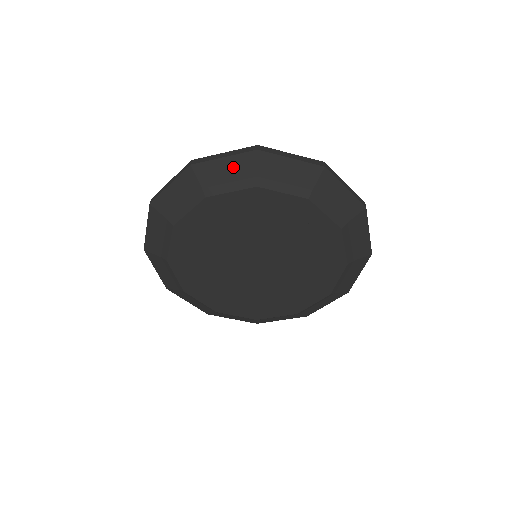
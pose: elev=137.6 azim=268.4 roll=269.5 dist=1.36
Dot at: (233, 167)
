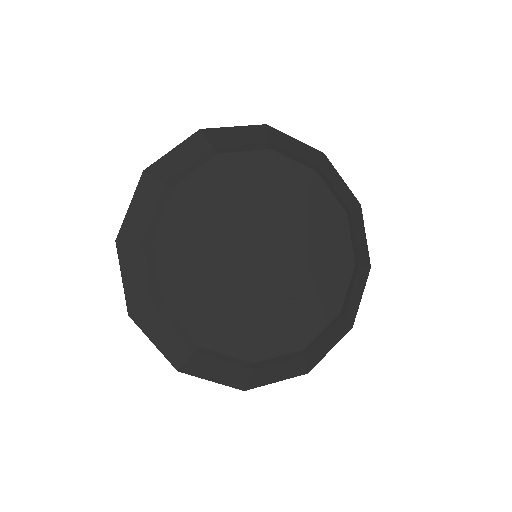
Dot at: (244, 134)
